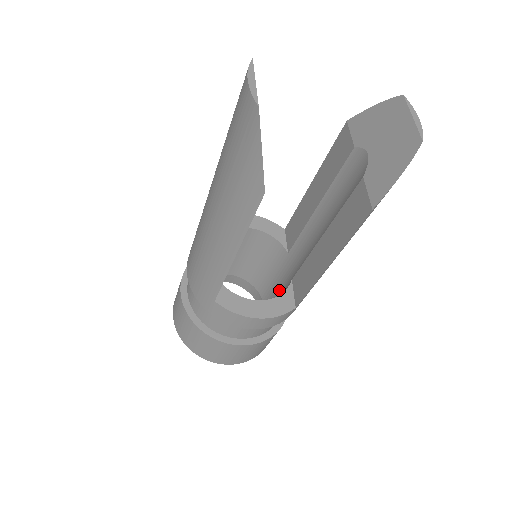
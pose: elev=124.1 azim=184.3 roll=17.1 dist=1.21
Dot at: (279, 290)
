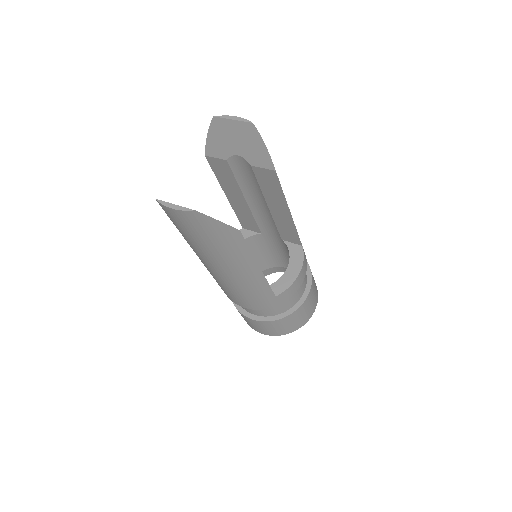
Dot at: (282, 252)
